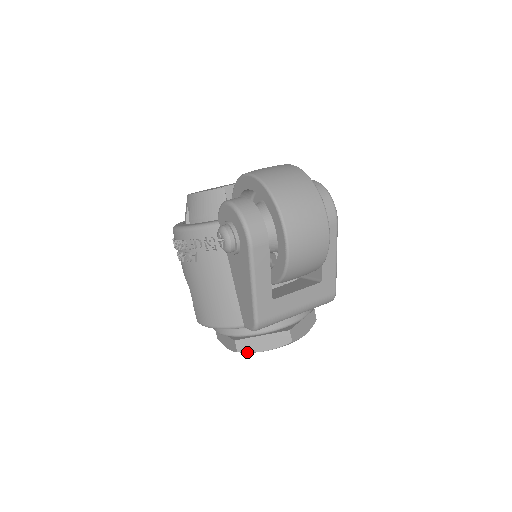
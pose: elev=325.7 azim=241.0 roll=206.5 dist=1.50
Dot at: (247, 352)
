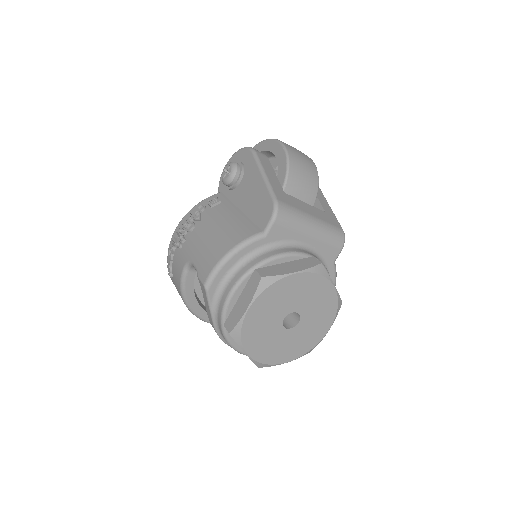
Dot at: (273, 276)
